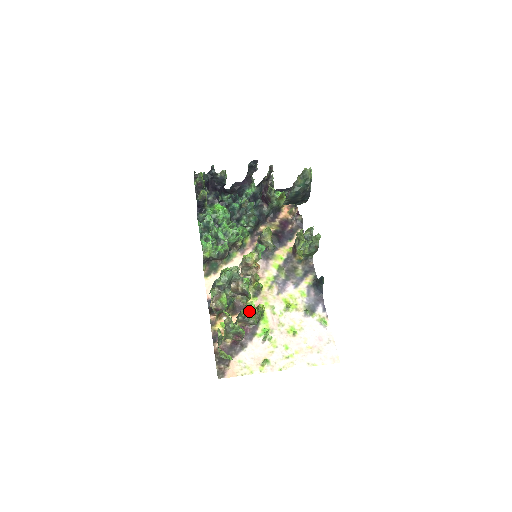
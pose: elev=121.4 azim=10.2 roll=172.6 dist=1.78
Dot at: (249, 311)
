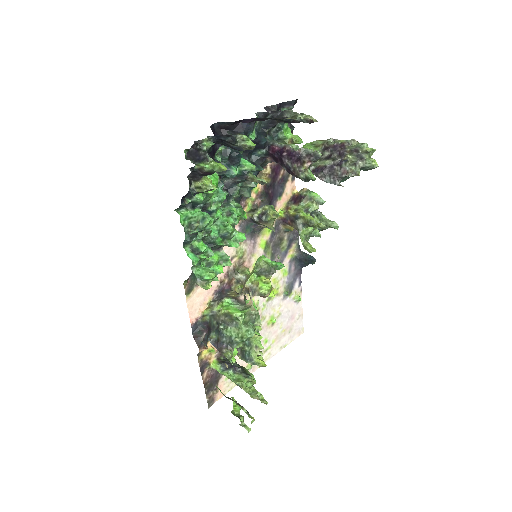
Dot at: occluded
